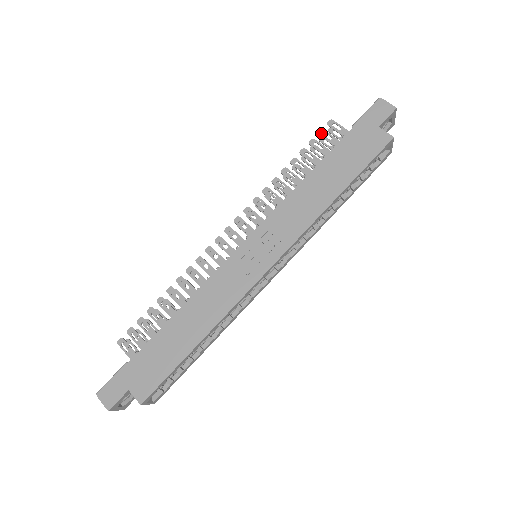
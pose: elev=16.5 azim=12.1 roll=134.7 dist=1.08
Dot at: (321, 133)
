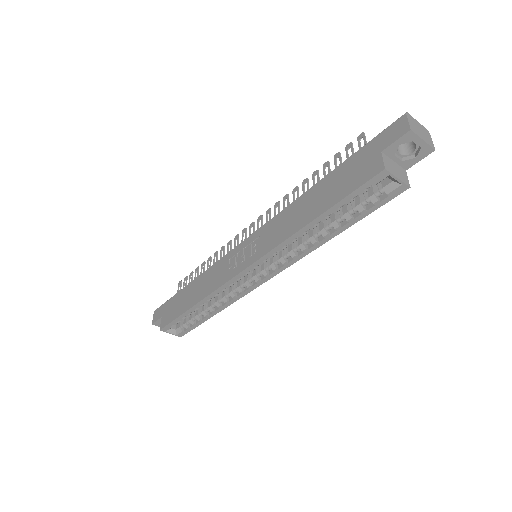
Dot at: (347, 147)
